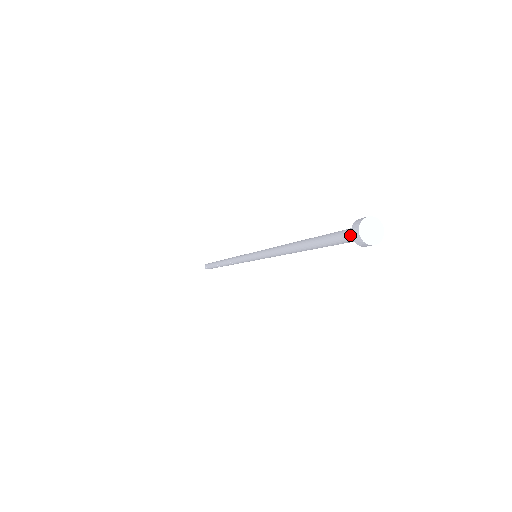
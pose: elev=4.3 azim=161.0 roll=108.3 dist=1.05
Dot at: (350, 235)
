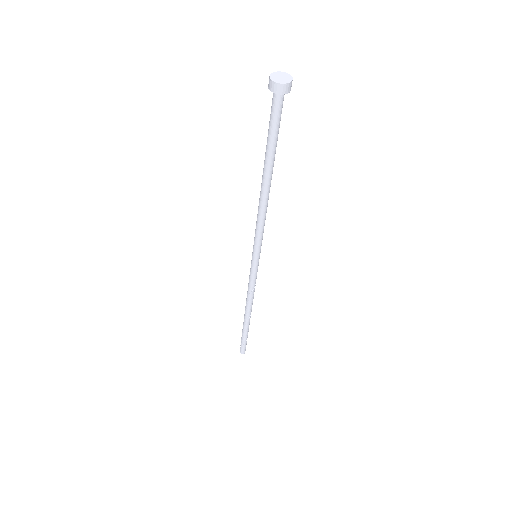
Dot at: (274, 95)
